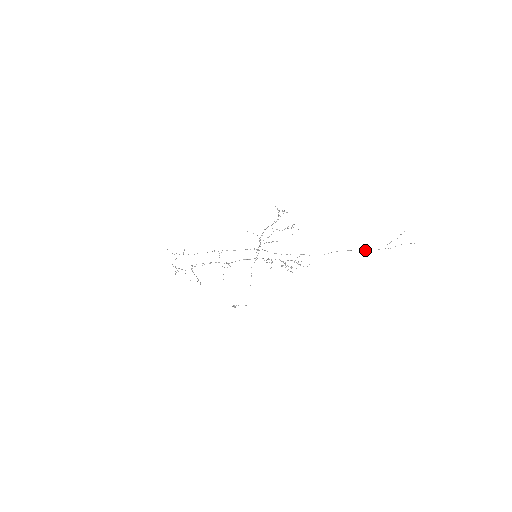
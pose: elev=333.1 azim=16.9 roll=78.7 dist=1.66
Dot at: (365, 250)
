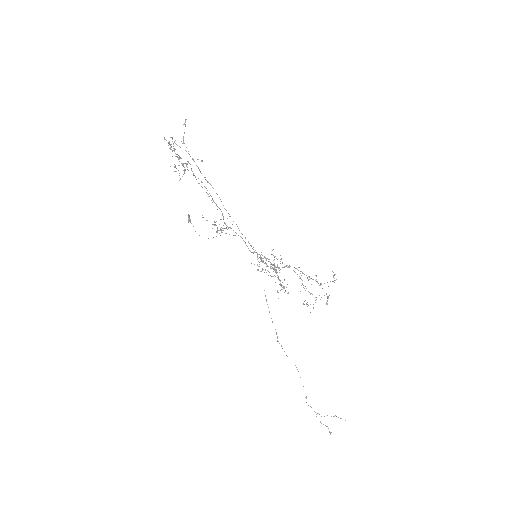
Dot at: occluded
